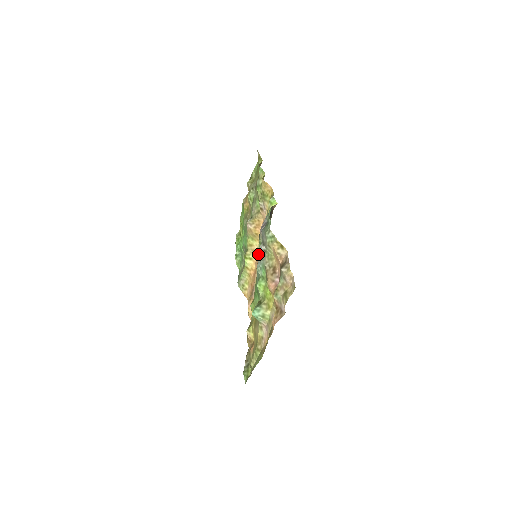
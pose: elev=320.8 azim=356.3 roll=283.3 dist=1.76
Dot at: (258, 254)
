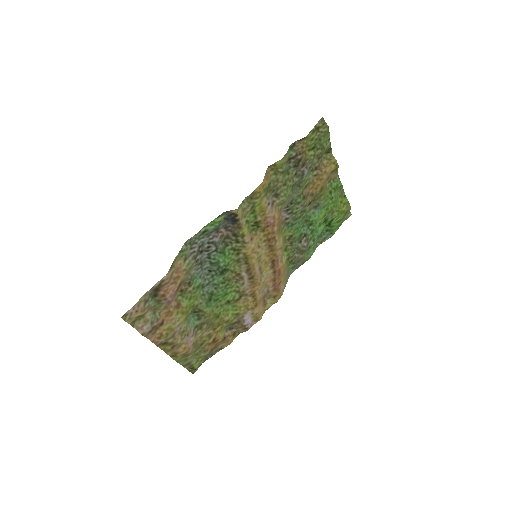
Dot at: (278, 253)
